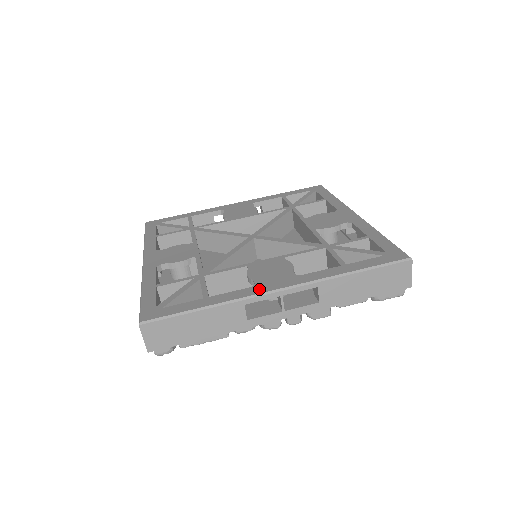
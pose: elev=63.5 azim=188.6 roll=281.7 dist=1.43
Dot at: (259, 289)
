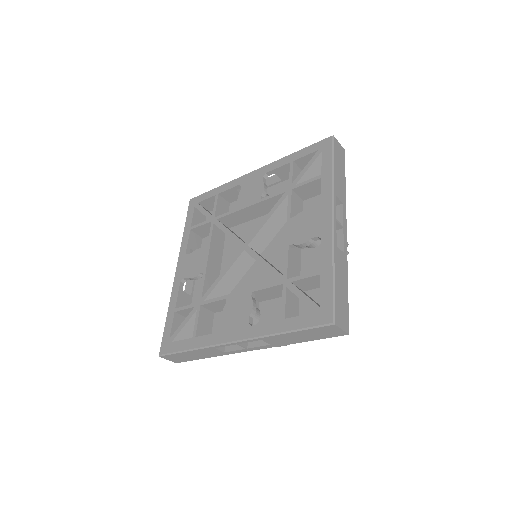
Dot at: (222, 337)
